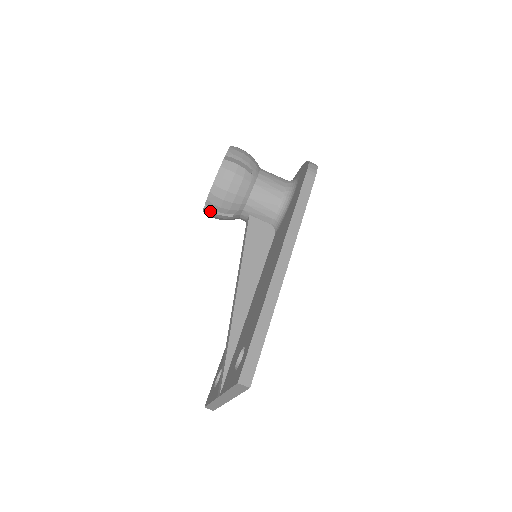
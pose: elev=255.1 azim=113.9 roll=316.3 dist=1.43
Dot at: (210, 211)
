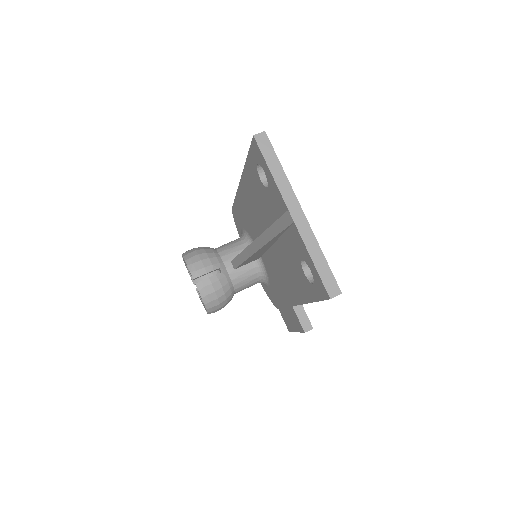
Dot at: (201, 281)
